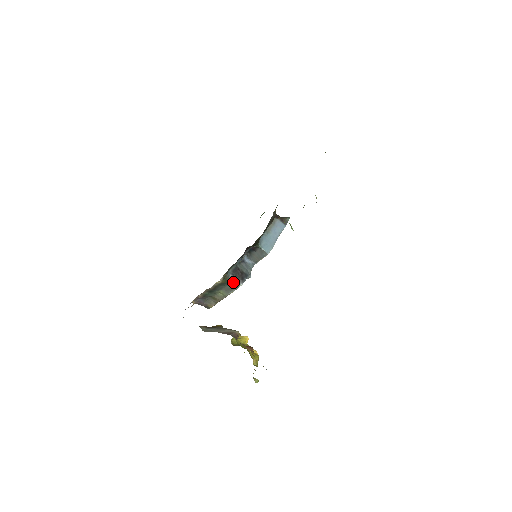
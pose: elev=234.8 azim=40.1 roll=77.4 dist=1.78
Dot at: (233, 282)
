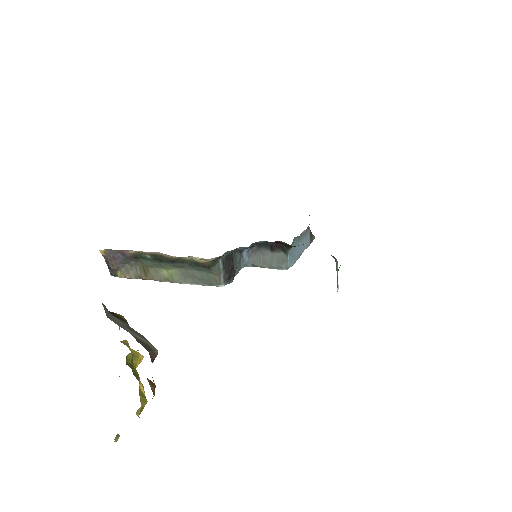
Dot at: (216, 273)
